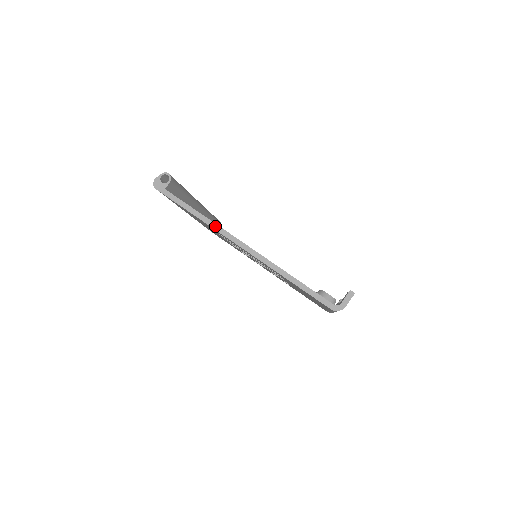
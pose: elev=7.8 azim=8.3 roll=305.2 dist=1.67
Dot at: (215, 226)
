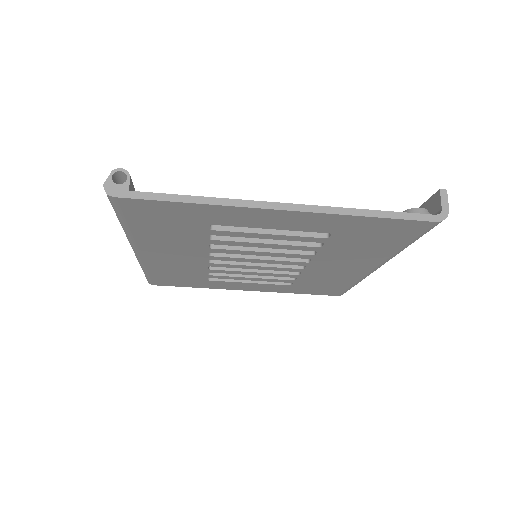
Dot at: (233, 202)
